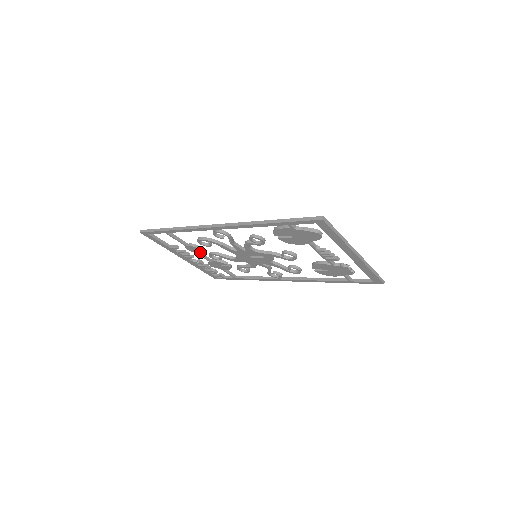
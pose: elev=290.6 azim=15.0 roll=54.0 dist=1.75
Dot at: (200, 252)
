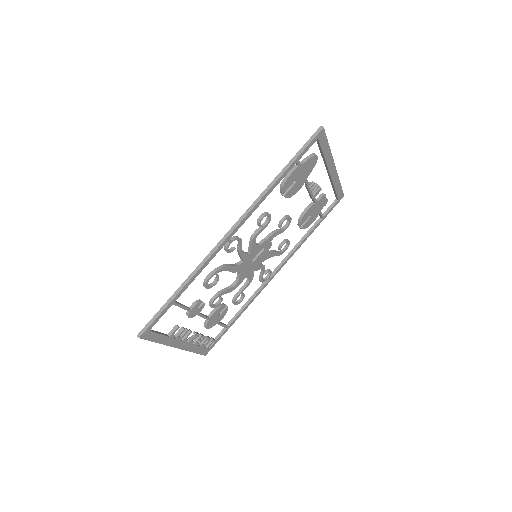
Dot at: occluded
